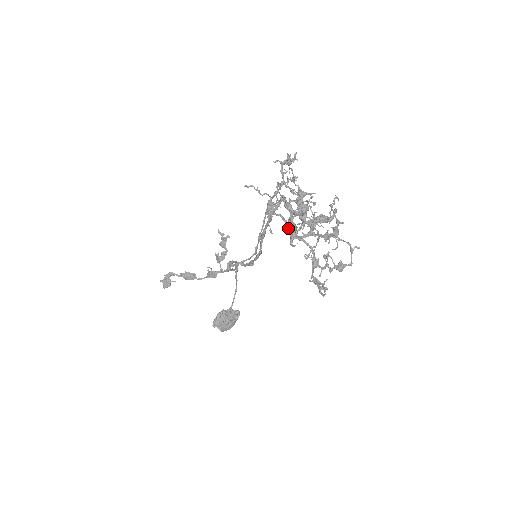
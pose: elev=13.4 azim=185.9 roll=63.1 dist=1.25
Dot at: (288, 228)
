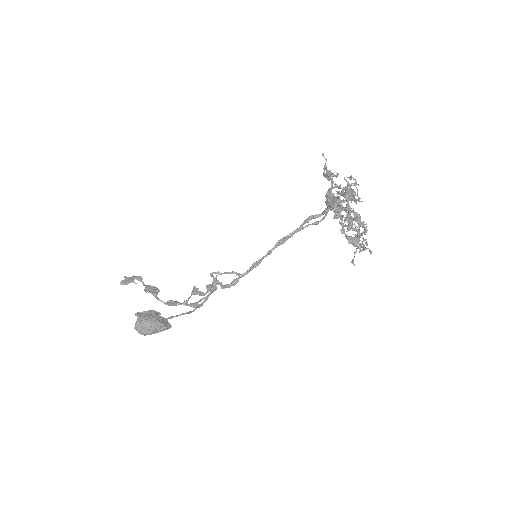
Dot at: (328, 196)
